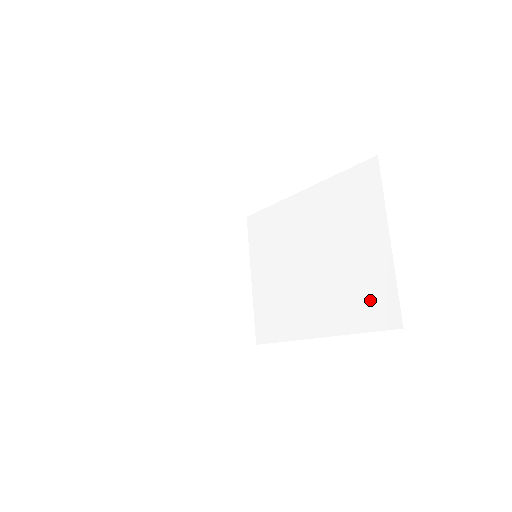
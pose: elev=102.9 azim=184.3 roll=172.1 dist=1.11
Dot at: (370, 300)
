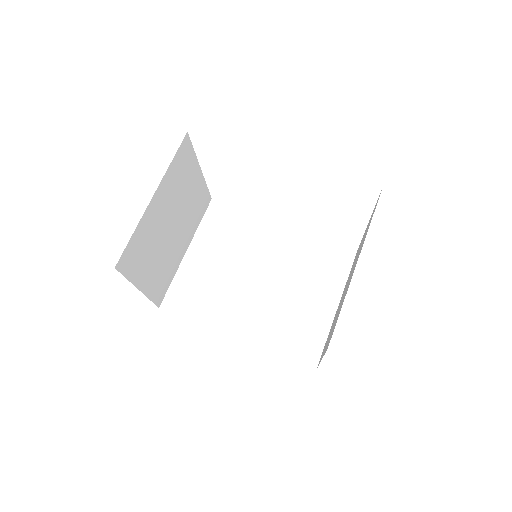
Dot at: (300, 337)
